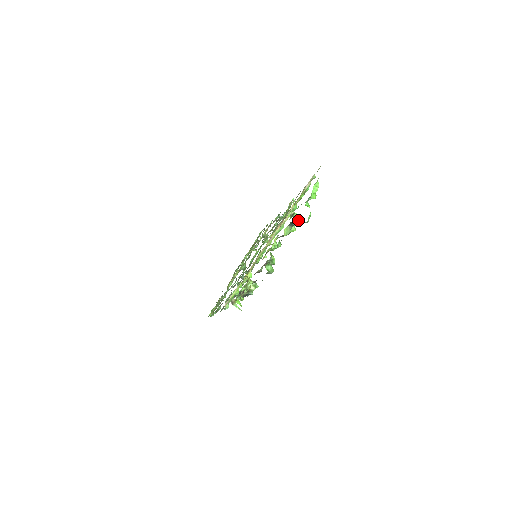
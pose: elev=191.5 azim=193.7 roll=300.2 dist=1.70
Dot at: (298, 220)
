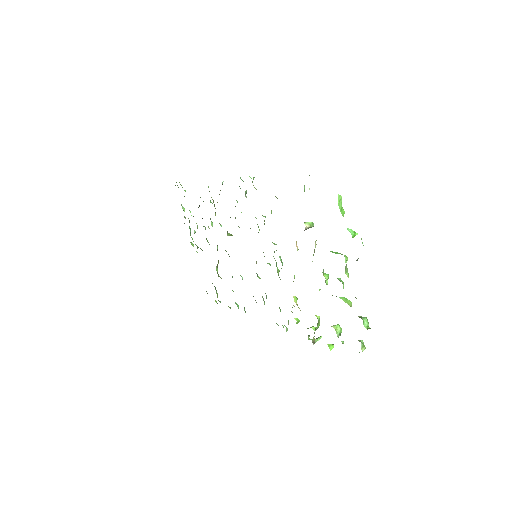
Dot at: occluded
